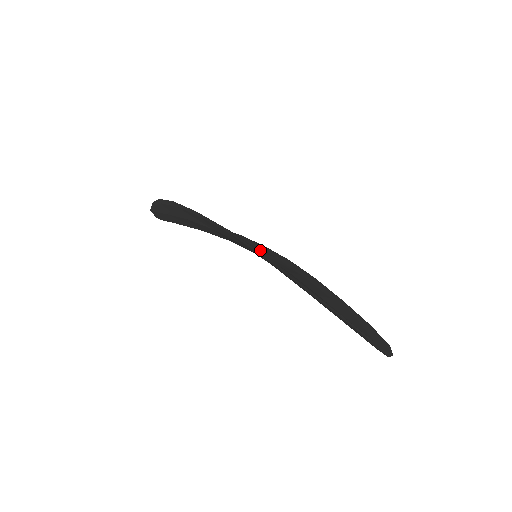
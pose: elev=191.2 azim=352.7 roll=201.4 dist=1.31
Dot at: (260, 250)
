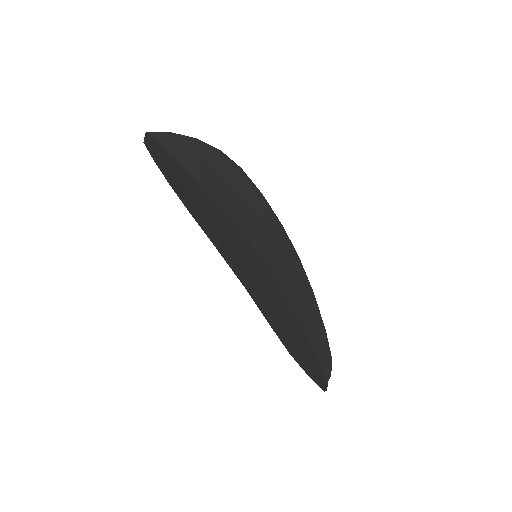
Dot at: (260, 232)
